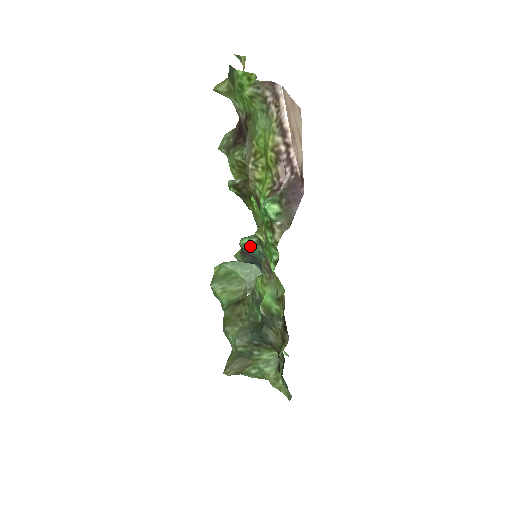
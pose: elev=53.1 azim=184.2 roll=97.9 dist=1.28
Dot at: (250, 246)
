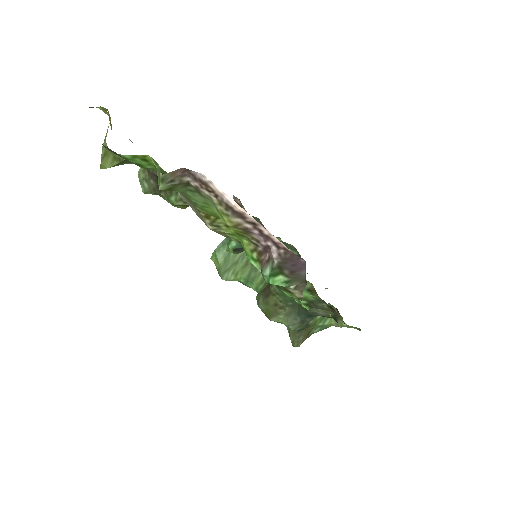
Dot at: (241, 245)
